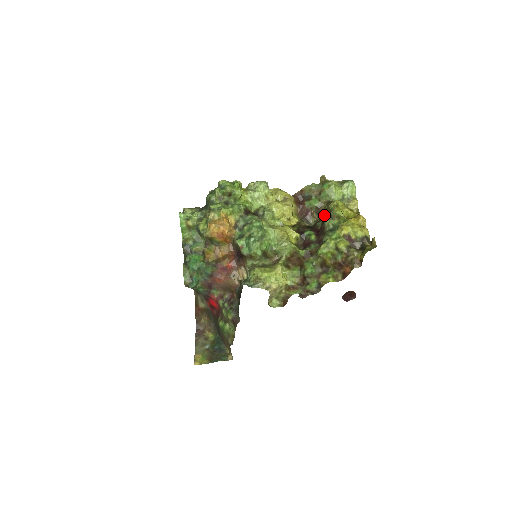
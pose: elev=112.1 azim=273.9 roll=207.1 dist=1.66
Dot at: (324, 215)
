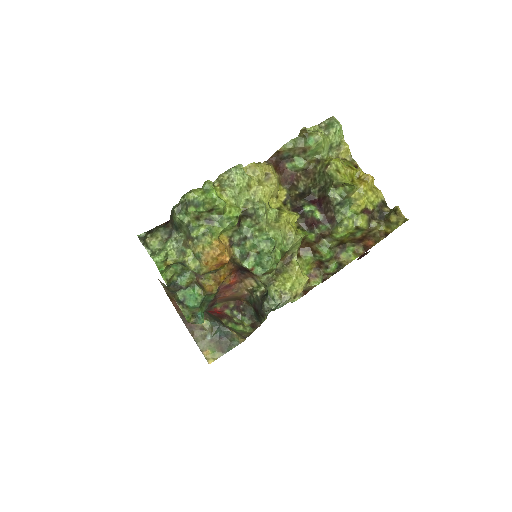
Dot at: (319, 180)
